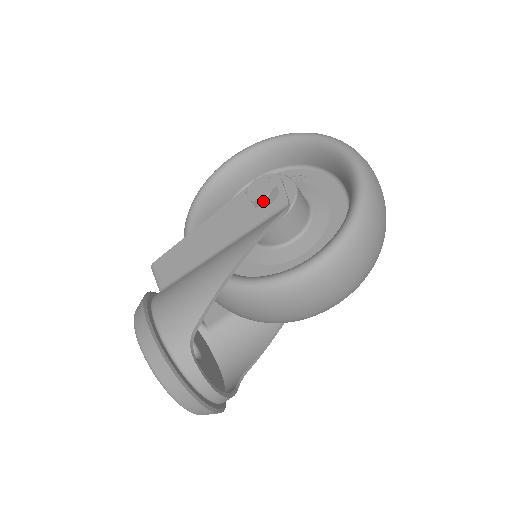
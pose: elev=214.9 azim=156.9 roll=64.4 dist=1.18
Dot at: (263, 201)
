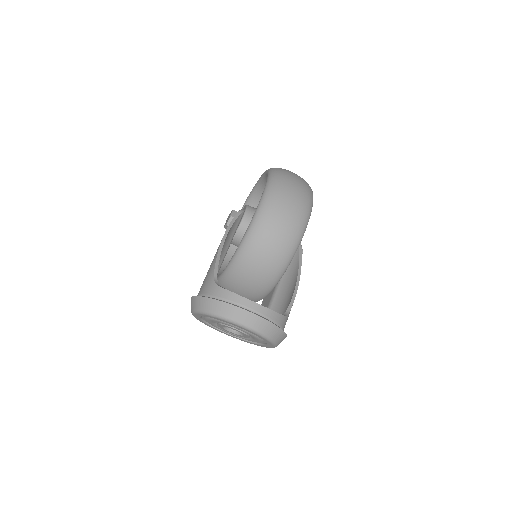
Dot at: (231, 220)
